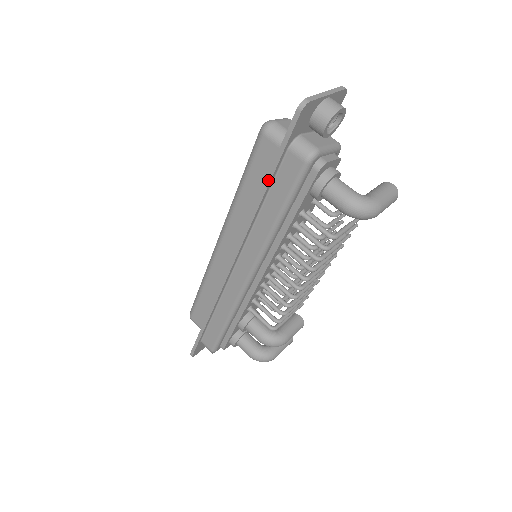
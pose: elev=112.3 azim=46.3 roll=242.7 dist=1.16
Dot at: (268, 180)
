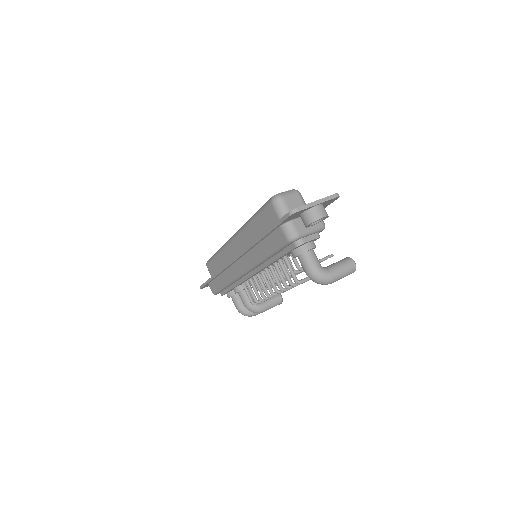
Dot at: (264, 235)
